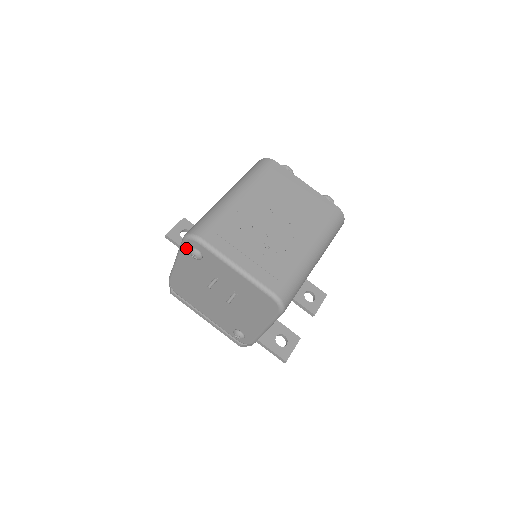
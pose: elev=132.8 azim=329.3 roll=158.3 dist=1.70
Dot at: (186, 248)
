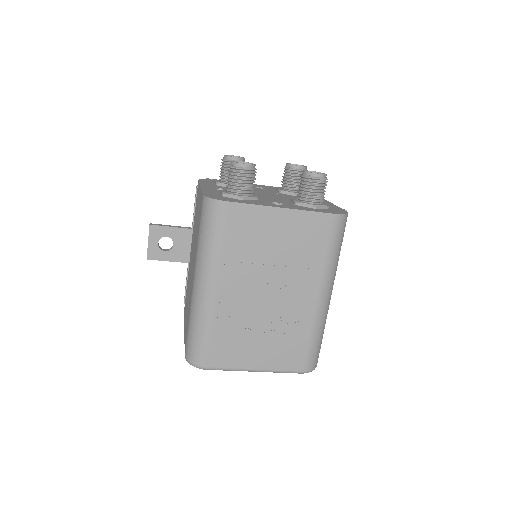
Dot at: occluded
